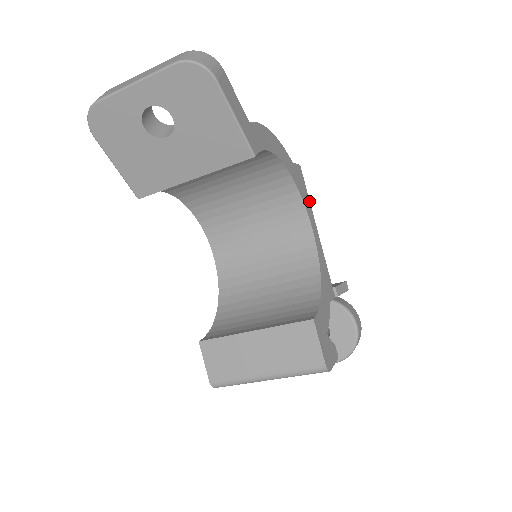
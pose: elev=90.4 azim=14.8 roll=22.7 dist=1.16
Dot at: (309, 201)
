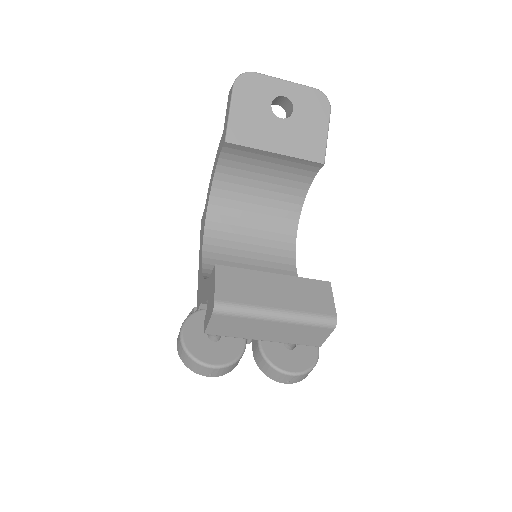
Dot at: occluded
